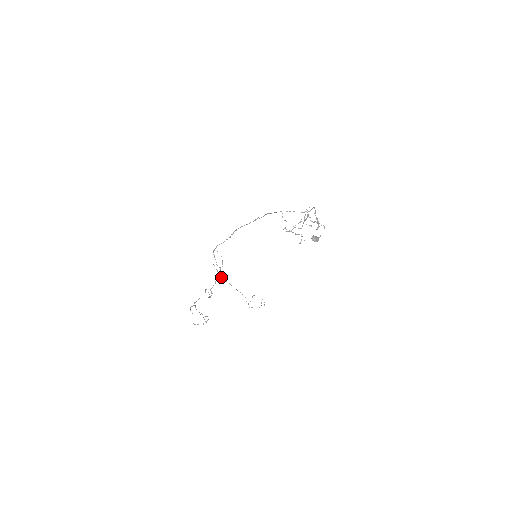
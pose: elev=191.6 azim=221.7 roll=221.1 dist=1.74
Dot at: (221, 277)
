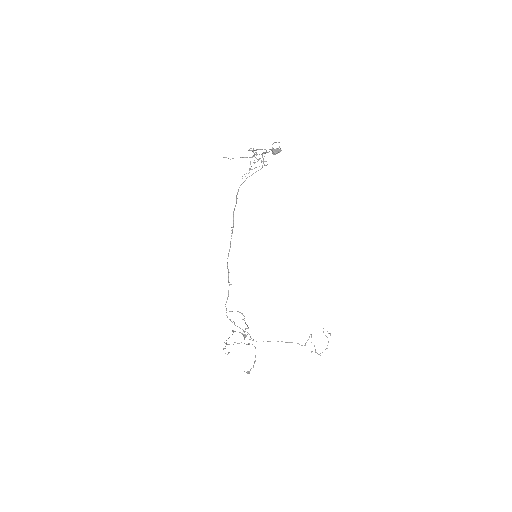
Dot at: occluded
